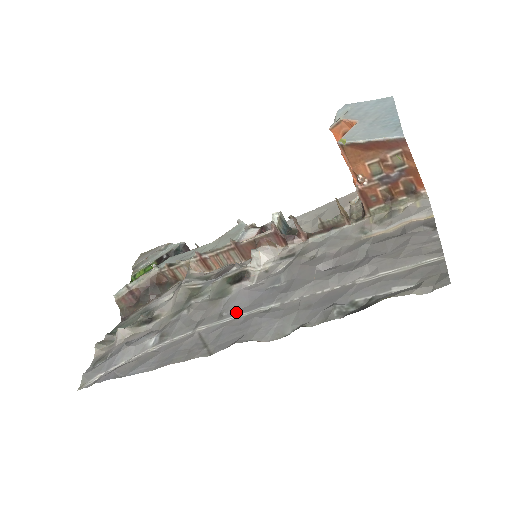
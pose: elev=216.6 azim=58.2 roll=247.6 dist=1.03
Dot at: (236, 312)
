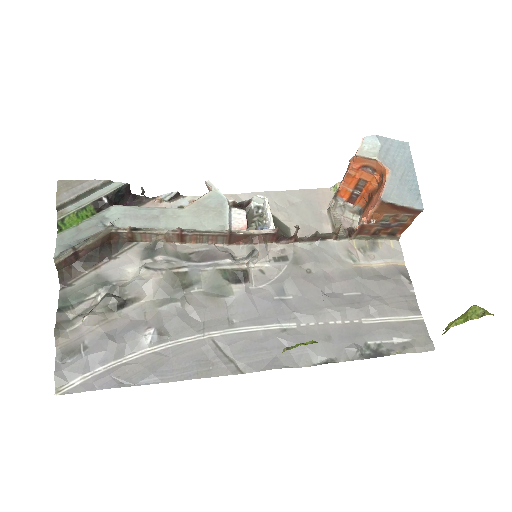
Dot at: (249, 322)
